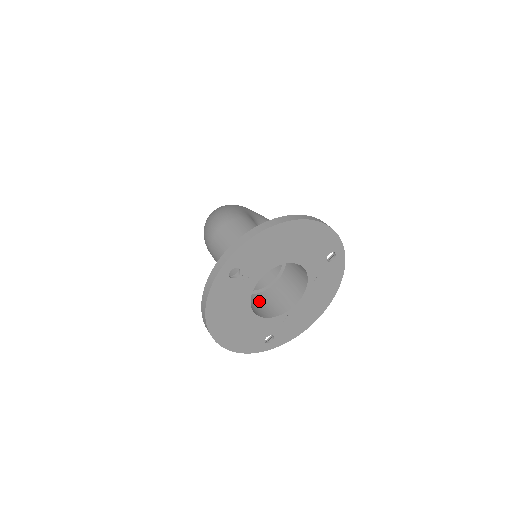
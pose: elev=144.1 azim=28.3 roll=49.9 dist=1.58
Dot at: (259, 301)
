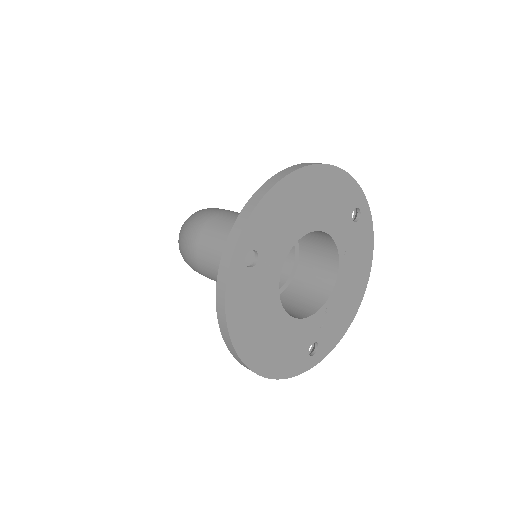
Dot at: (283, 304)
